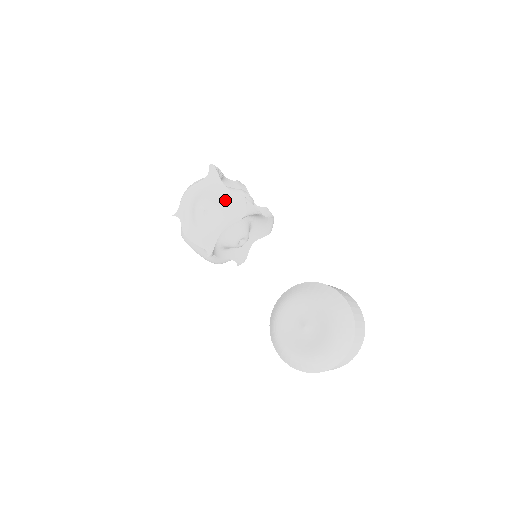
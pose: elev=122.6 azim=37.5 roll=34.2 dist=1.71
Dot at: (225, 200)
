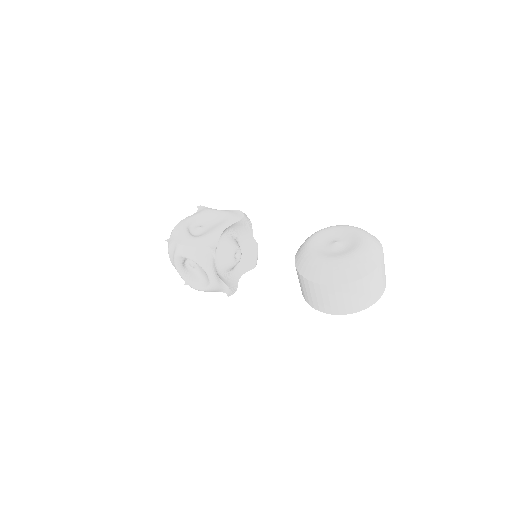
Dot at: (221, 214)
